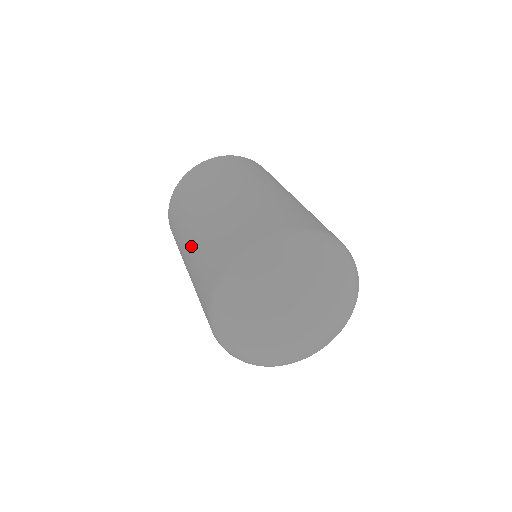
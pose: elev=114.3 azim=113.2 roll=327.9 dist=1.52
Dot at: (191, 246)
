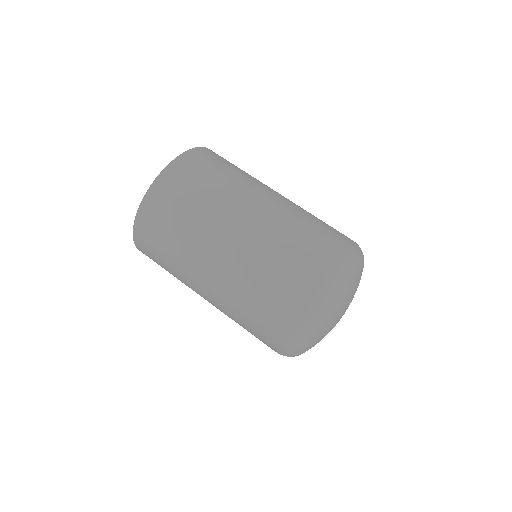
Dot at: (238, 251)
